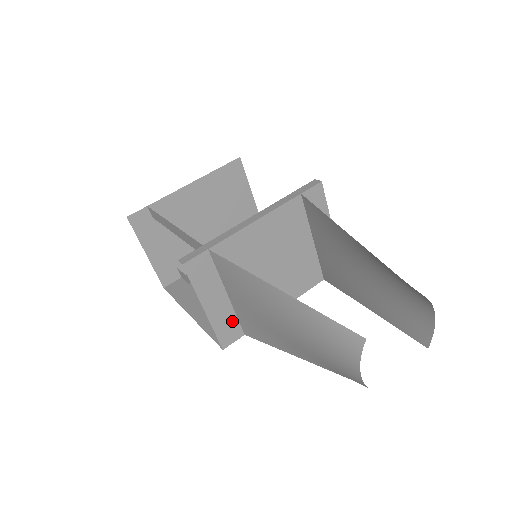
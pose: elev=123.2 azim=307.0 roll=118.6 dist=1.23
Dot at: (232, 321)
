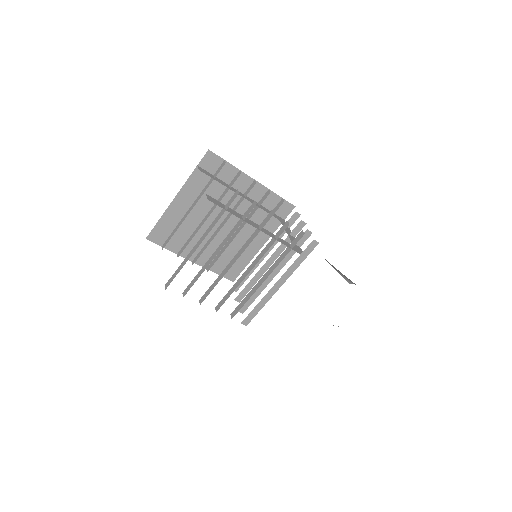
Dot at: (243, 282)
